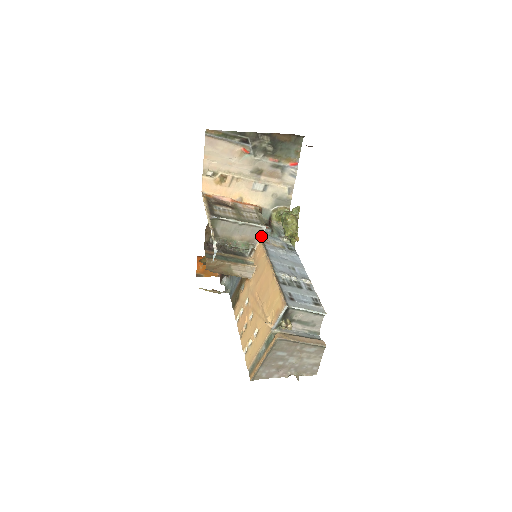
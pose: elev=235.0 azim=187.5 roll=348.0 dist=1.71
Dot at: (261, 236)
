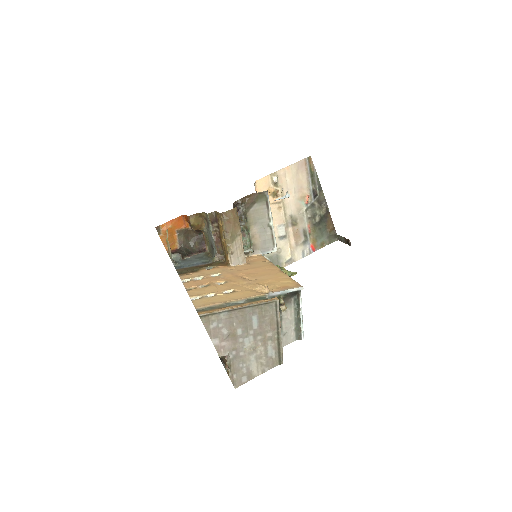
Dot at: (265, 252)
